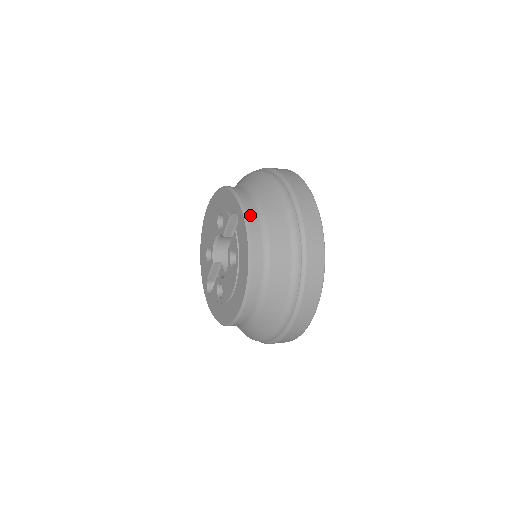
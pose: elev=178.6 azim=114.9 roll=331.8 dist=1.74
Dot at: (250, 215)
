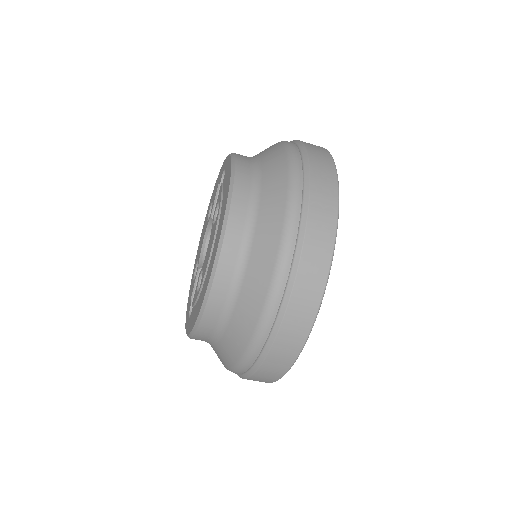
Dot at: (238, 154)
